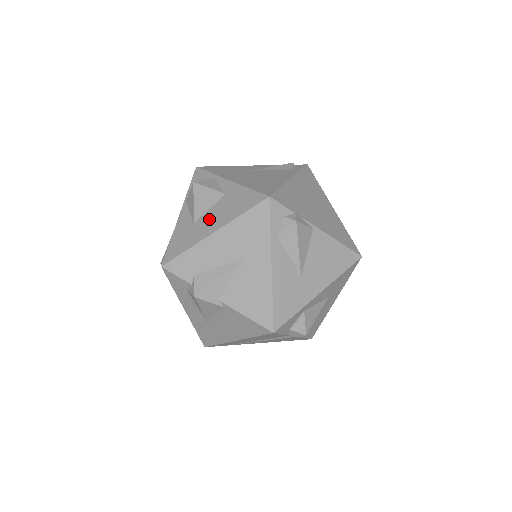
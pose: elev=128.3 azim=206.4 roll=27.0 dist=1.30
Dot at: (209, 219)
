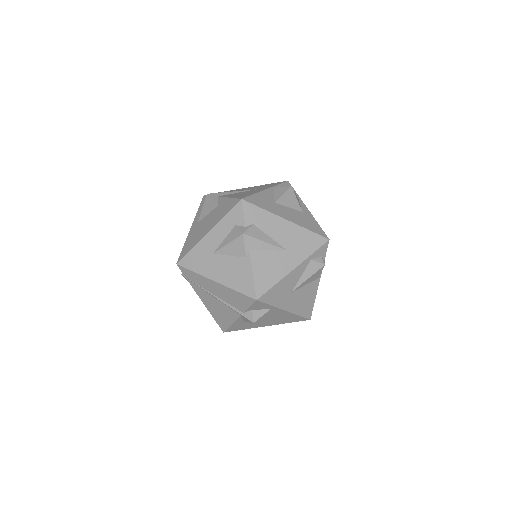
Dot at: (287, 211)
